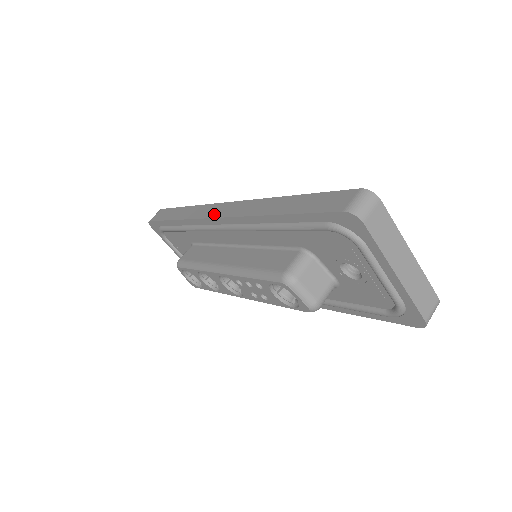
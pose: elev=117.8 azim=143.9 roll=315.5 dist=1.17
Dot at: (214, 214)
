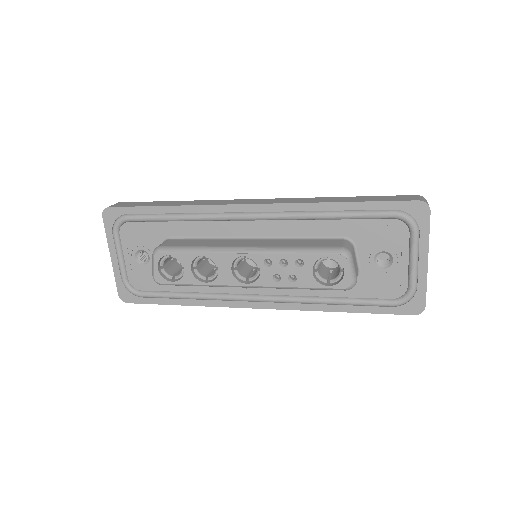
Dot at: (243, 202)
